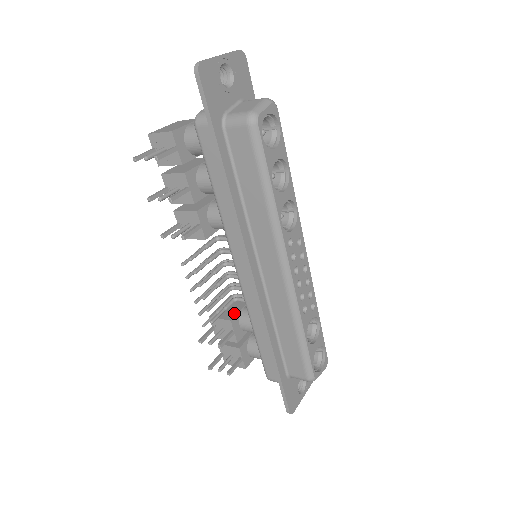
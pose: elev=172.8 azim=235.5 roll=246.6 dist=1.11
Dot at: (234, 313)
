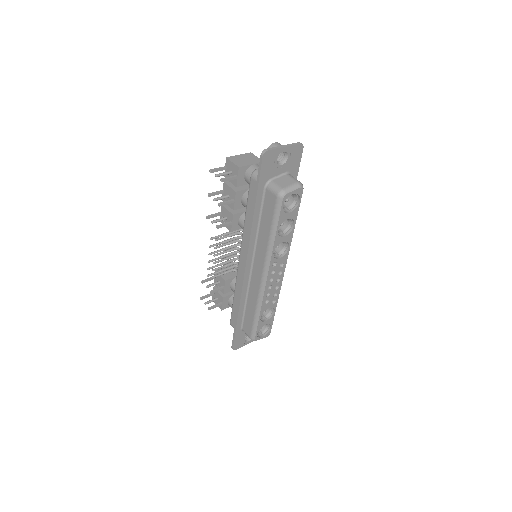
Dot at: (230, 277)
